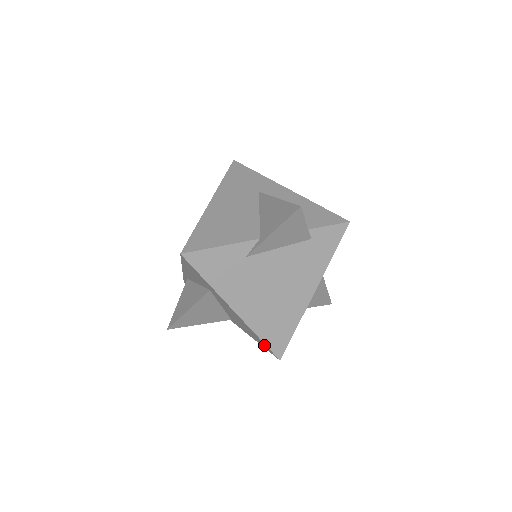
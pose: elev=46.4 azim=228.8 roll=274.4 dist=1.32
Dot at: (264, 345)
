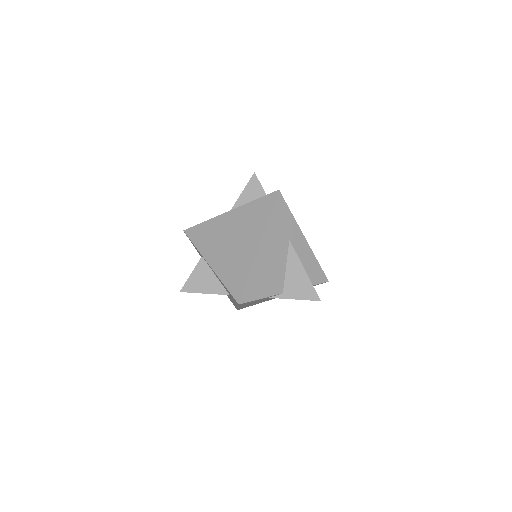
Dot at: occluded
